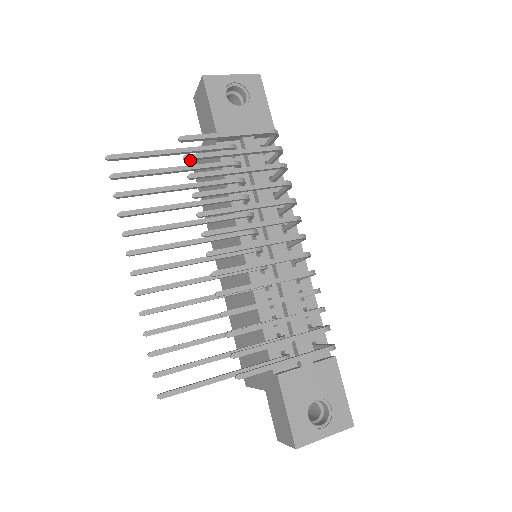
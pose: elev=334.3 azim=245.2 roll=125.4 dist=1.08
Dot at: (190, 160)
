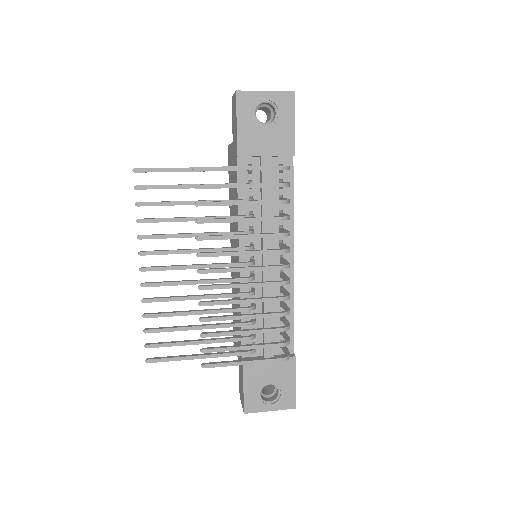
Dot at: (200, 188)
